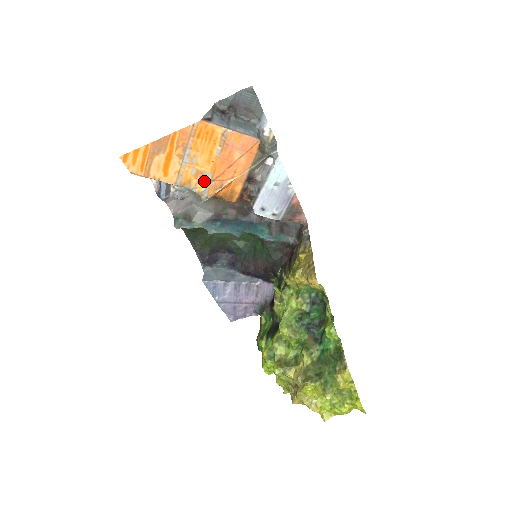
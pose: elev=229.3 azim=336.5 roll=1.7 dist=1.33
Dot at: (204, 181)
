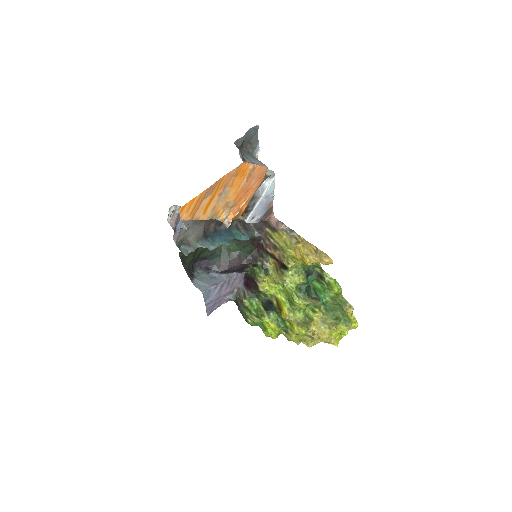
Dot at: (227, 209)
